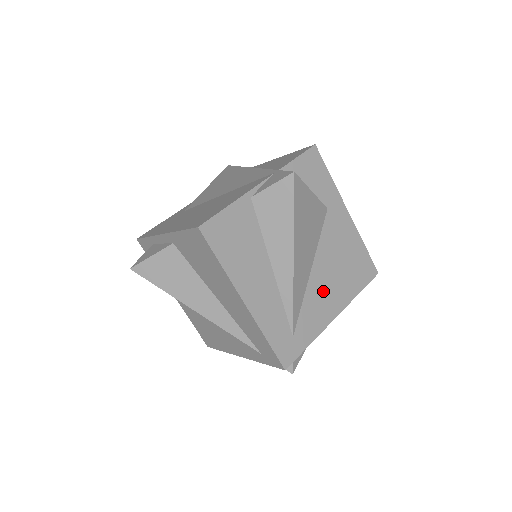
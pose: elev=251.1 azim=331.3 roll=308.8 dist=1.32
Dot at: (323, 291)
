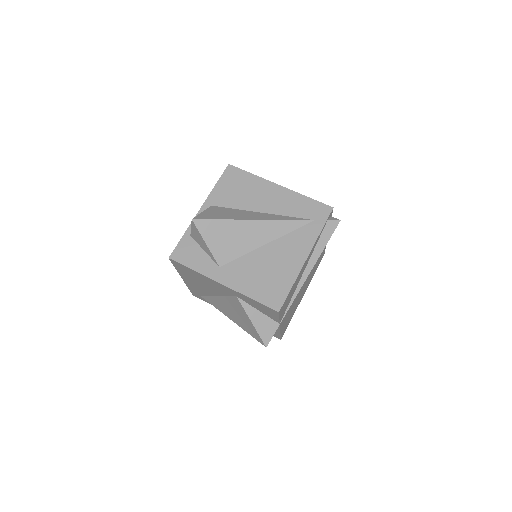
Dot at: occluded
